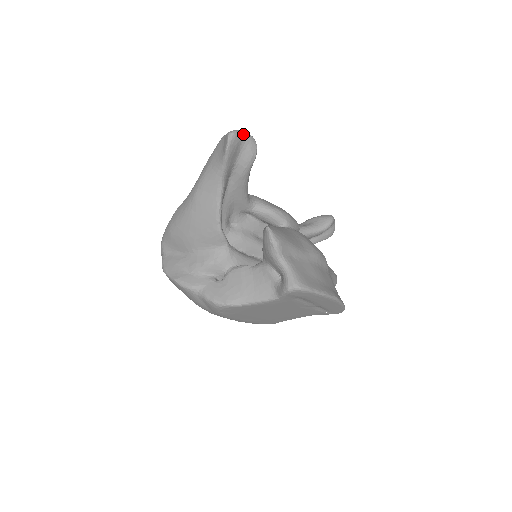
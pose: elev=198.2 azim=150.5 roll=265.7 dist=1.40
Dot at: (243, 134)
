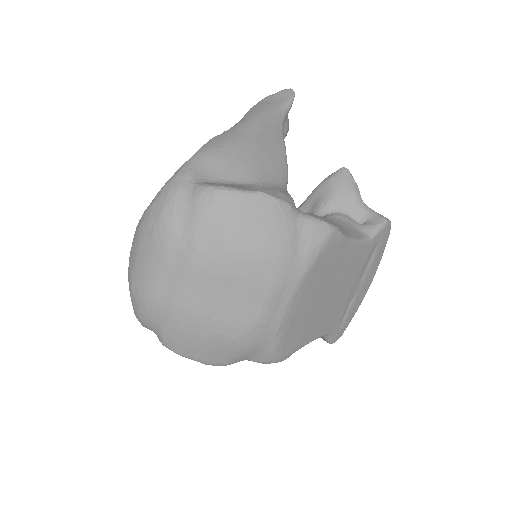
Dot at: occluded
